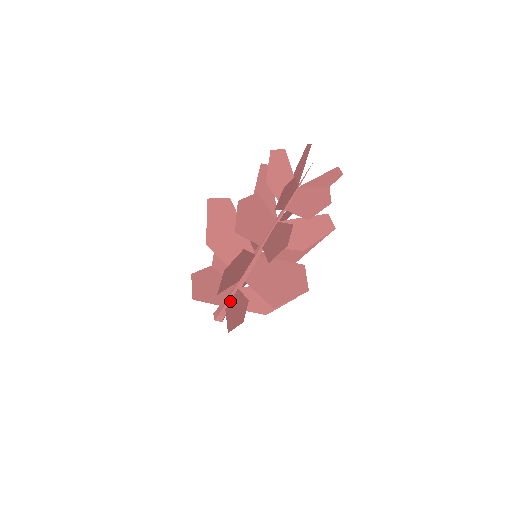
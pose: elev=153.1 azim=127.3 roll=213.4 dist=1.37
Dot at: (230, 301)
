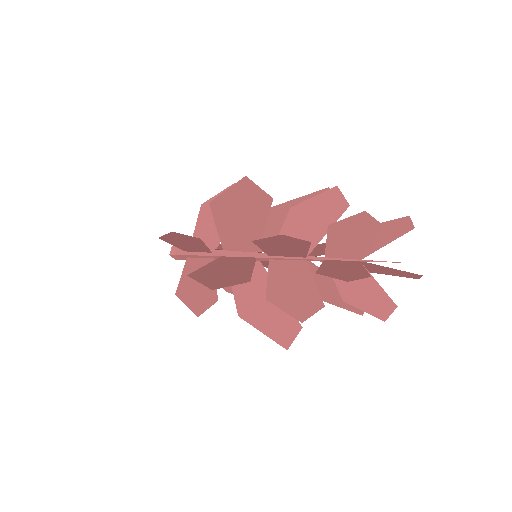
Dot at: (197, 258)
